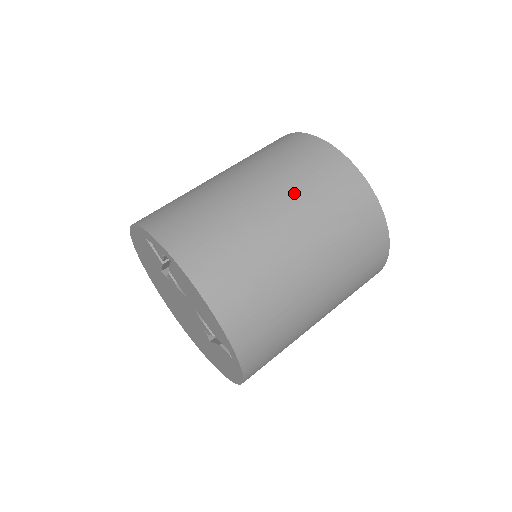
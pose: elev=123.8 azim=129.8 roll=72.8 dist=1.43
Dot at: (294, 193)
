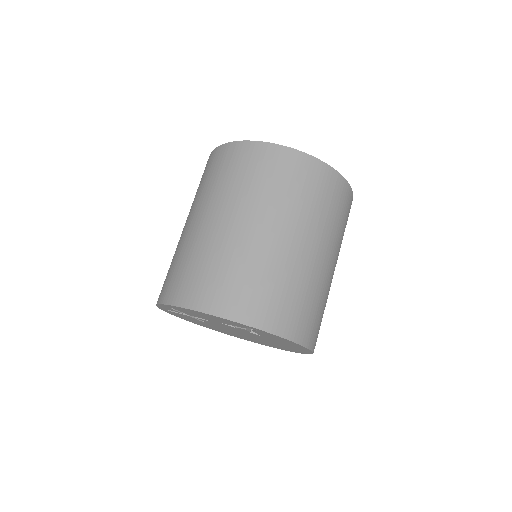
Dot at: (206, 198)
